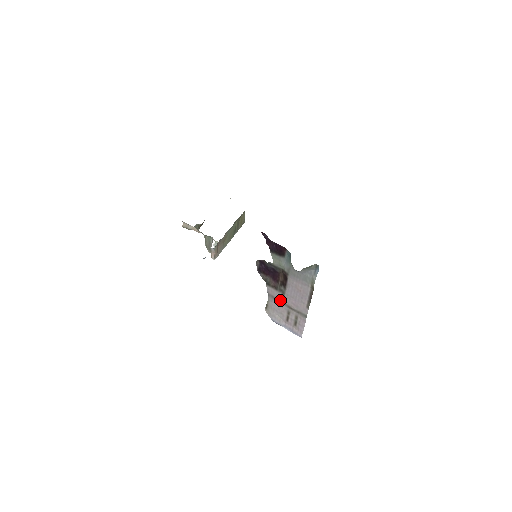
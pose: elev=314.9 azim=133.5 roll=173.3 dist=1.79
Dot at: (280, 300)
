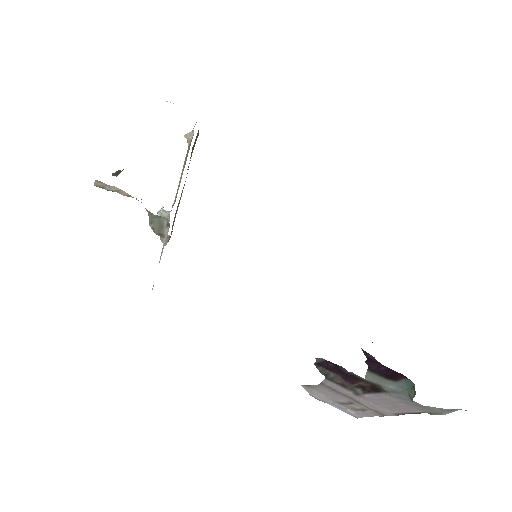
Dot at: (343, 394)
